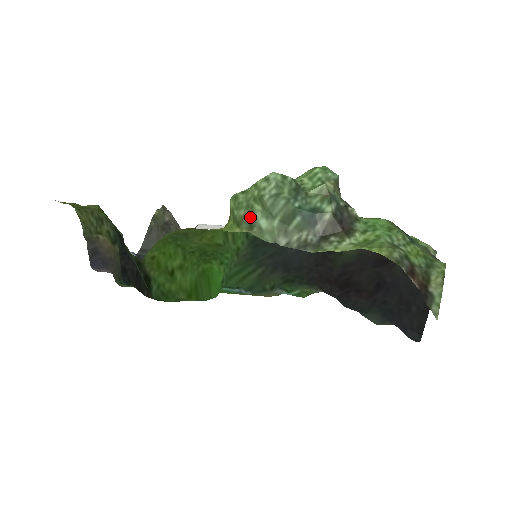
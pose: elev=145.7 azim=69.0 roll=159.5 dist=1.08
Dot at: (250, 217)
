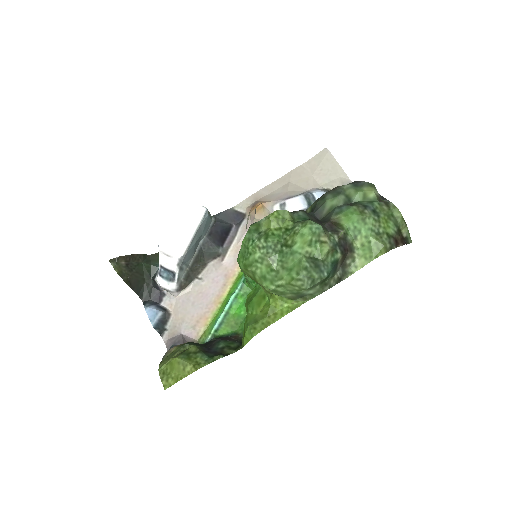
Dot at: (300, 296)
